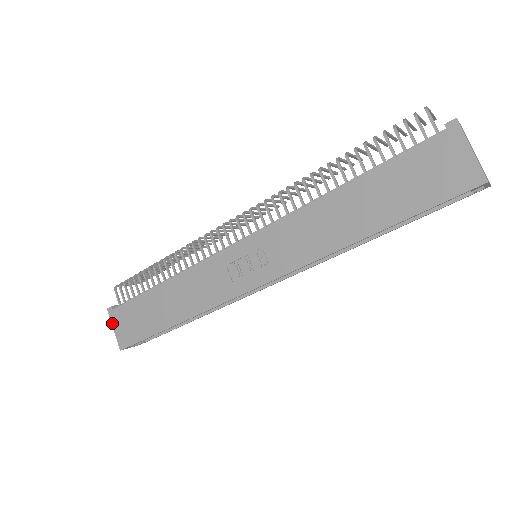
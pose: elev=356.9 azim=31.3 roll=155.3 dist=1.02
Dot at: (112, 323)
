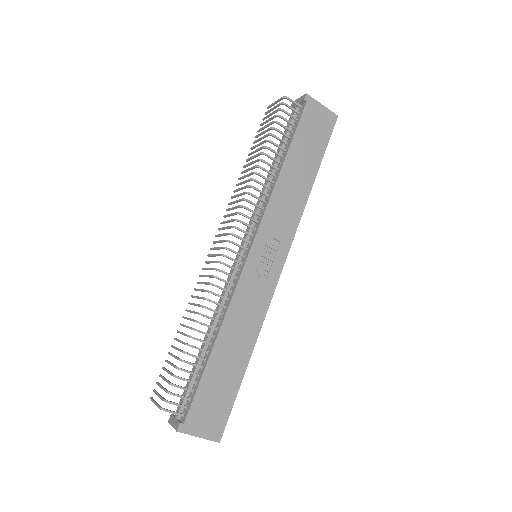
Dot at: (193, 434)
